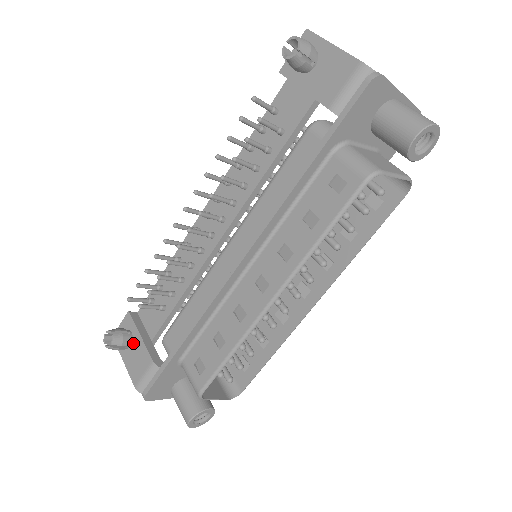
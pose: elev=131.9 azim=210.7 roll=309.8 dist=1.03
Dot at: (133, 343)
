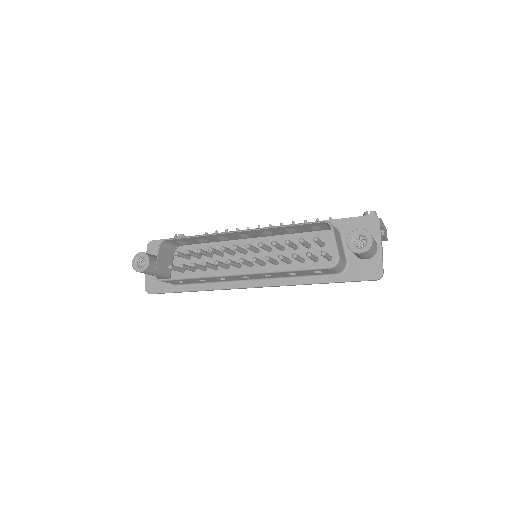
Dot at: occluded
